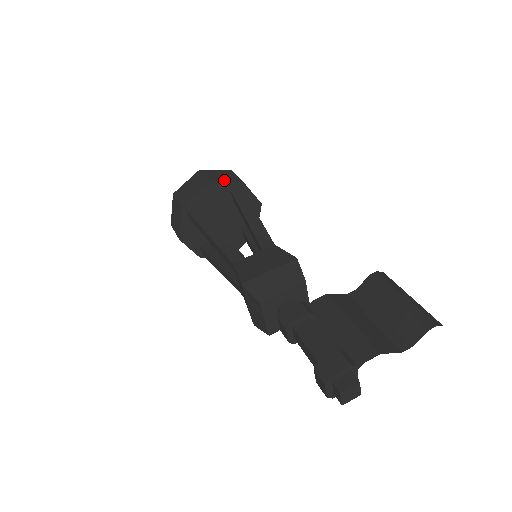
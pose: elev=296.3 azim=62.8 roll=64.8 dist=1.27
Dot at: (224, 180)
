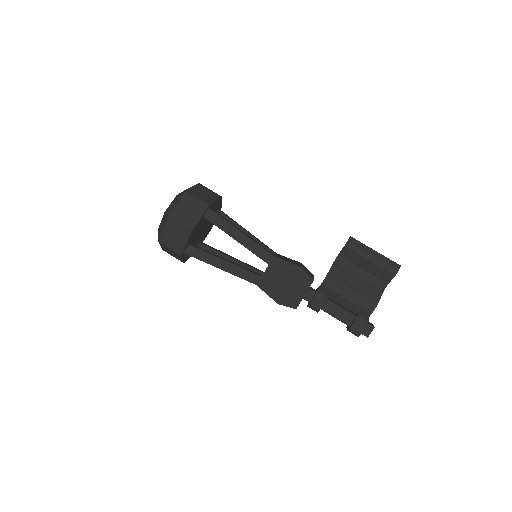
Dot at: (196, 216)
